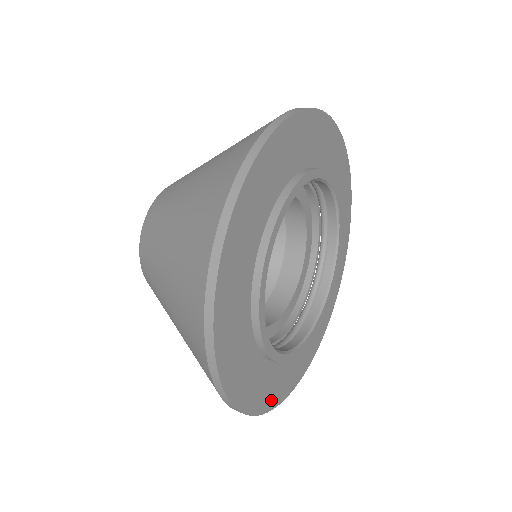
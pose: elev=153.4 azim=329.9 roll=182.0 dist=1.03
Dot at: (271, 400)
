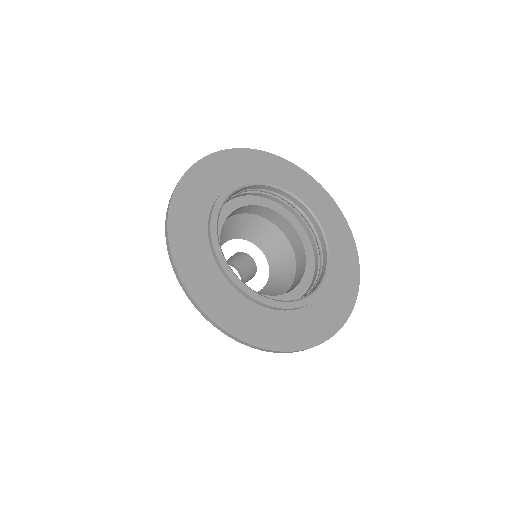
Dot at: (350, 295)
